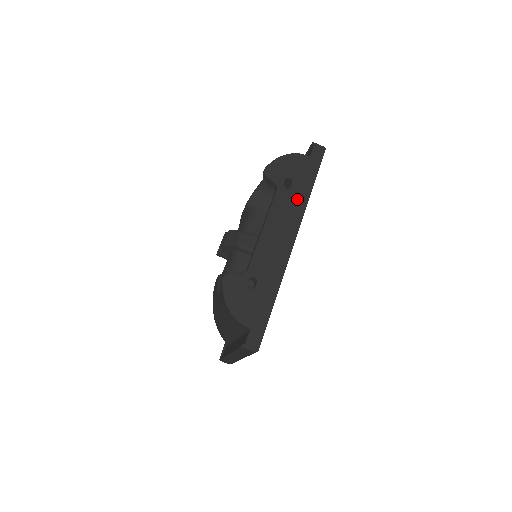
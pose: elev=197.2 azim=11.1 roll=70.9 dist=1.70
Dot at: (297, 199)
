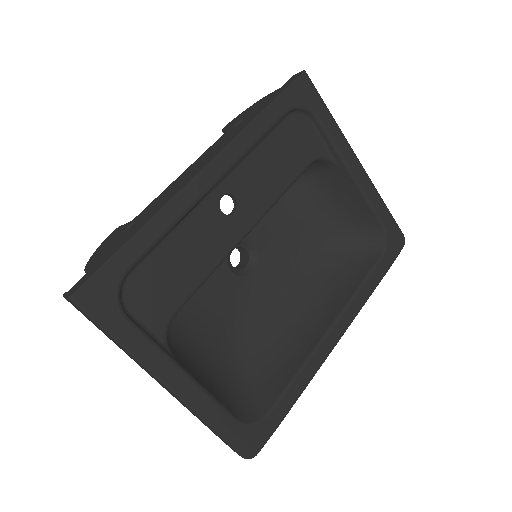
Dot at: (237, 130)
